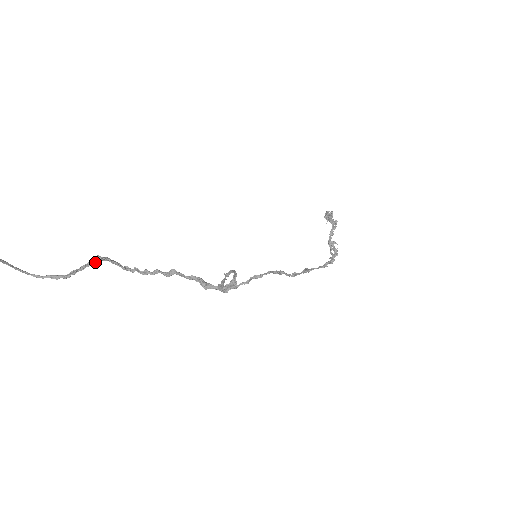
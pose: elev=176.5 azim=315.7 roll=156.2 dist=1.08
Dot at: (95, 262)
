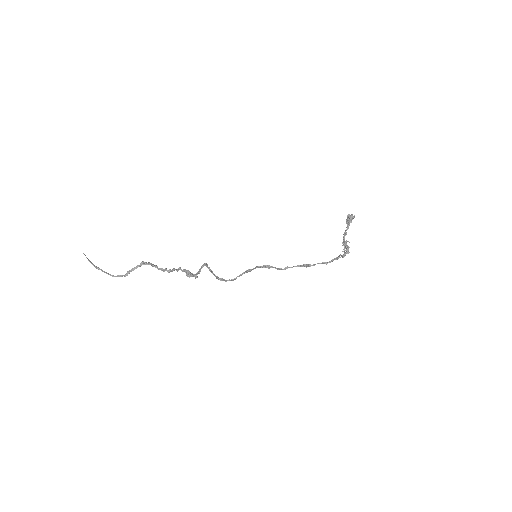
Dot at: (140, 265)
